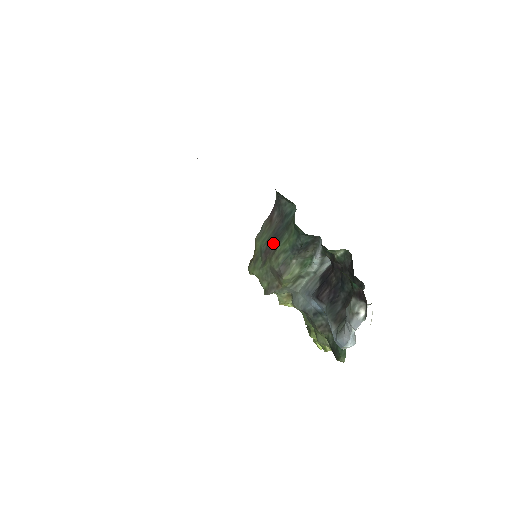
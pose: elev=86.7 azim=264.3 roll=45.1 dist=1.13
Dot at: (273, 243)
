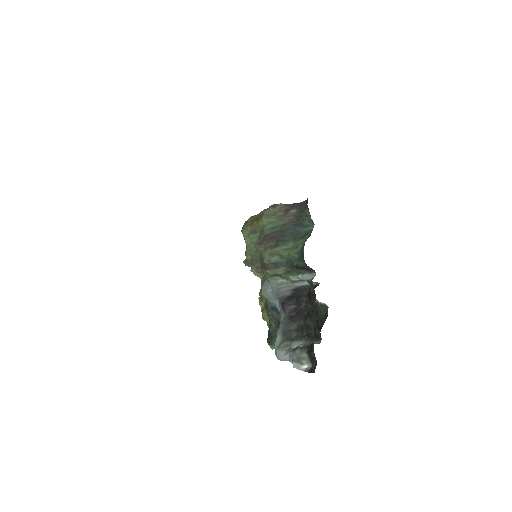
Dot at: (276, 237)
